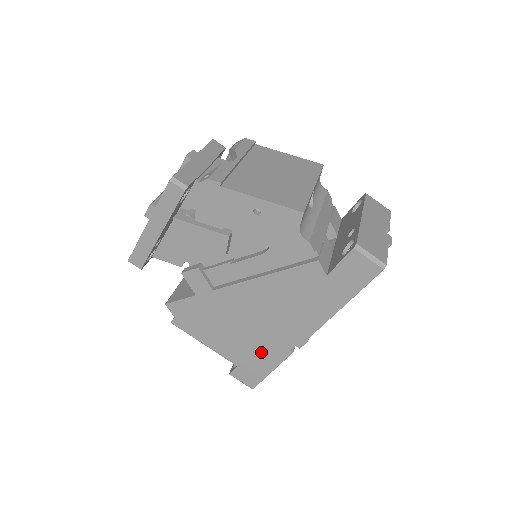
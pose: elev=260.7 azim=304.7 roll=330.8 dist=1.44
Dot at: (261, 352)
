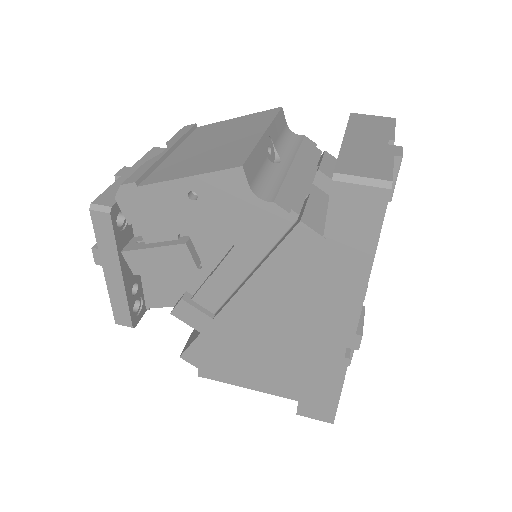
Dot at: (312, 373)
